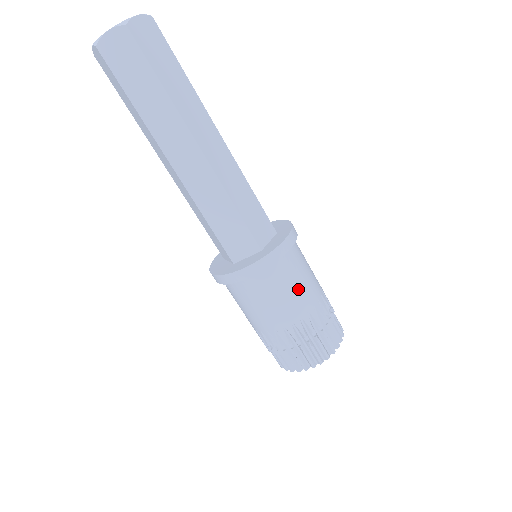
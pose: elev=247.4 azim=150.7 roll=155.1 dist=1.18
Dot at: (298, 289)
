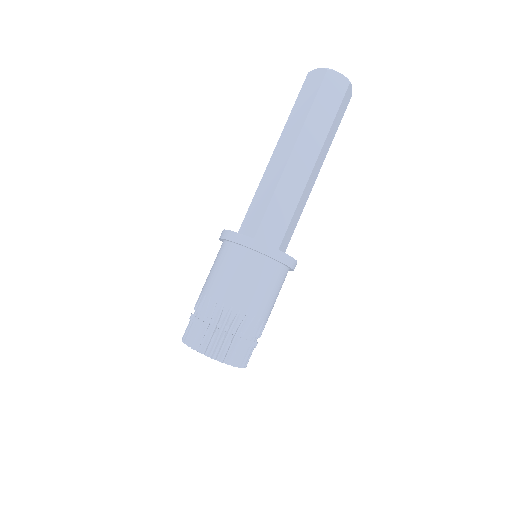
Dot at: (271, 297)
